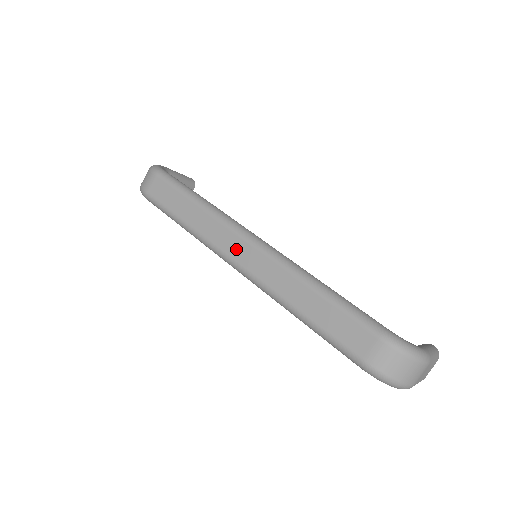
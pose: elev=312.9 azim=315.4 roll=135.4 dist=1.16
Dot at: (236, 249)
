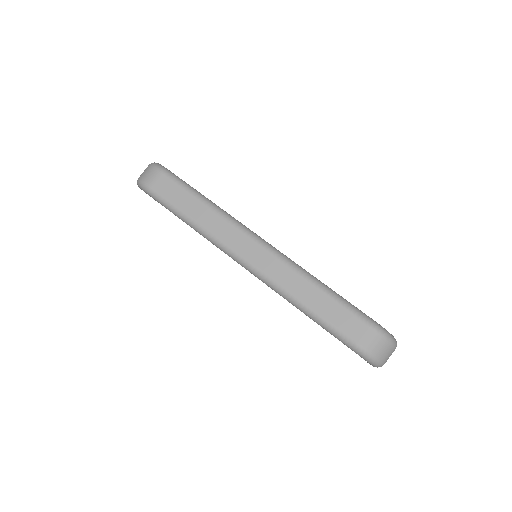
Dot at: (246, 248)
